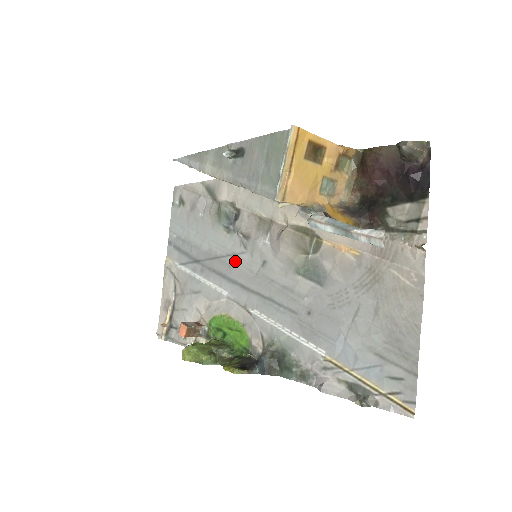
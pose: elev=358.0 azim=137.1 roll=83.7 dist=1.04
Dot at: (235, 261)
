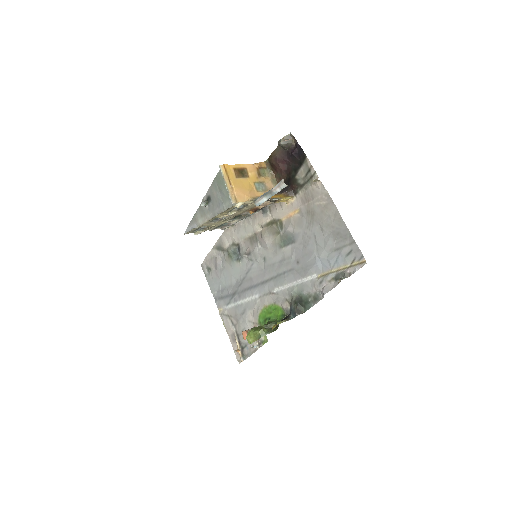
Dot at: (251, 273)
